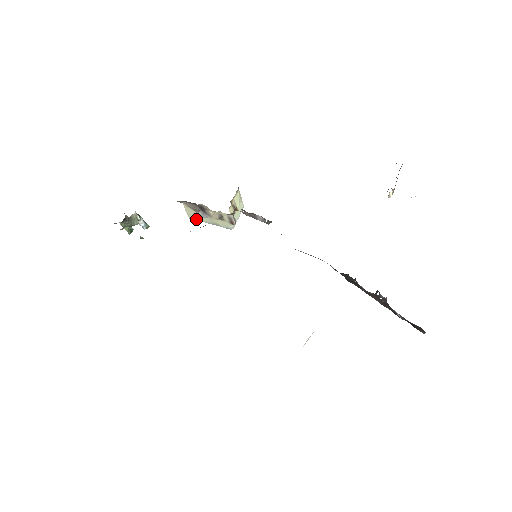
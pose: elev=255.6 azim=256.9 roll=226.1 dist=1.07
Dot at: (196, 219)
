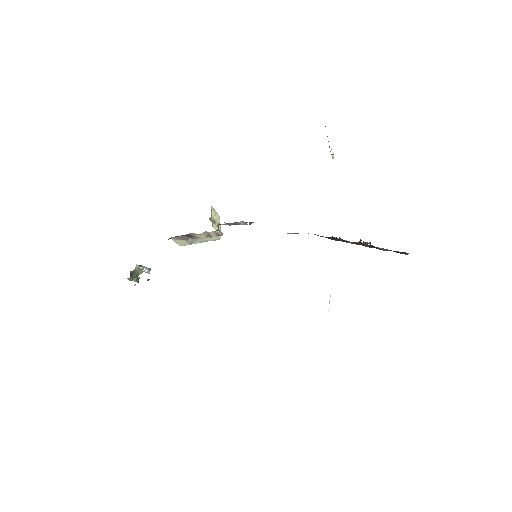
Dot at: (186, 244)
